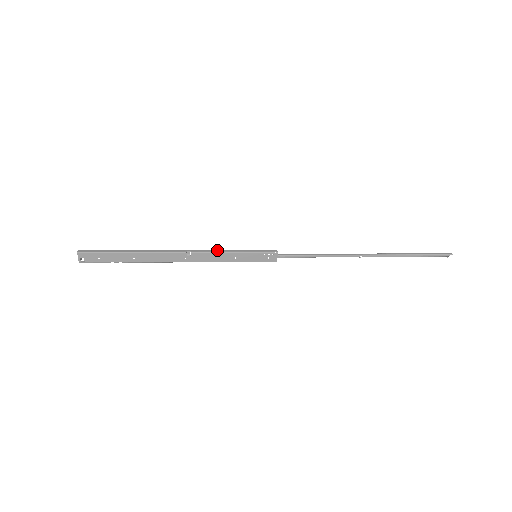
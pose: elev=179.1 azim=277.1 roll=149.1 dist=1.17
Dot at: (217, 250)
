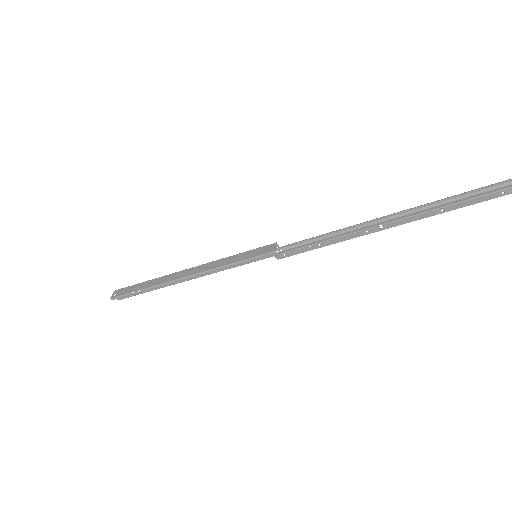
Dot at: (221, 261)
